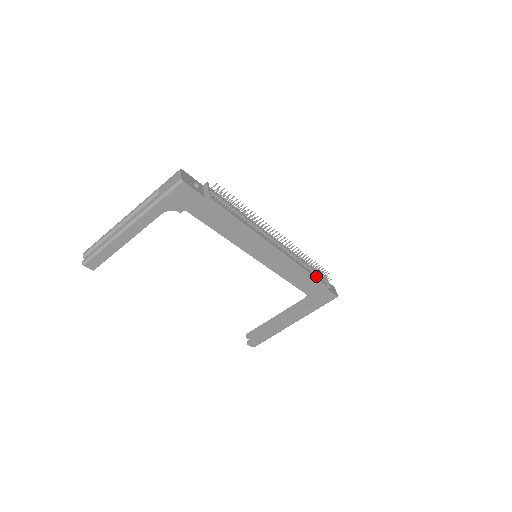
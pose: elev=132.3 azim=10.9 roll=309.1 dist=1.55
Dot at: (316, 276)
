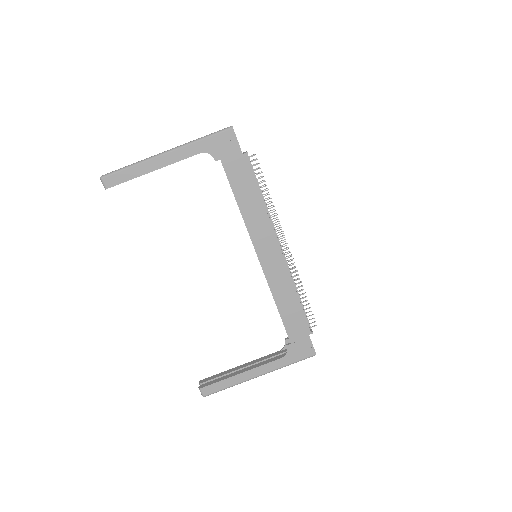
Dot at: (303, 312)
